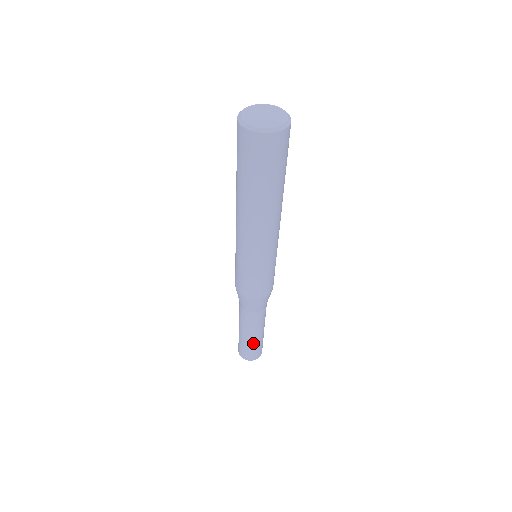
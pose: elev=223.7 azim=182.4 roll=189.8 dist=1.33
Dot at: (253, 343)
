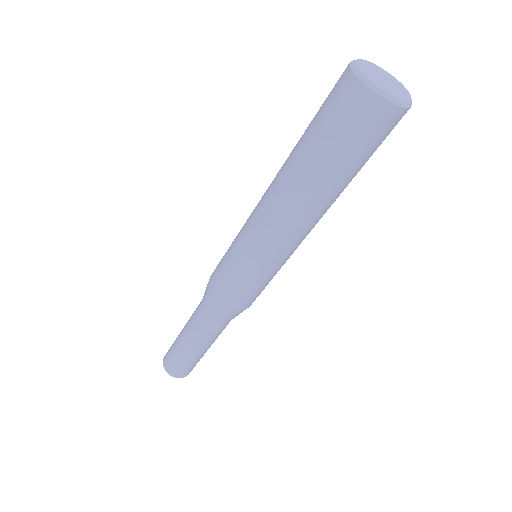
Dot at: (182, 353)
